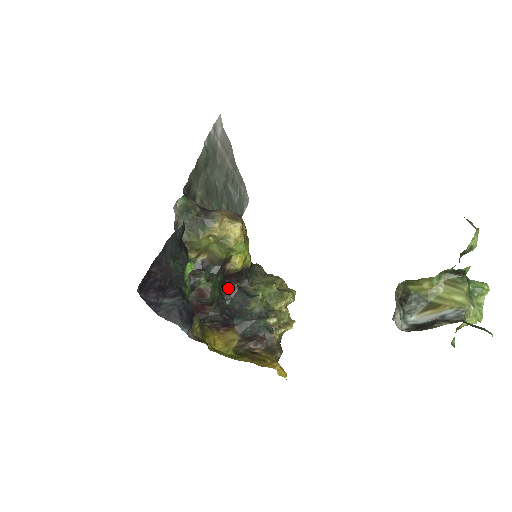
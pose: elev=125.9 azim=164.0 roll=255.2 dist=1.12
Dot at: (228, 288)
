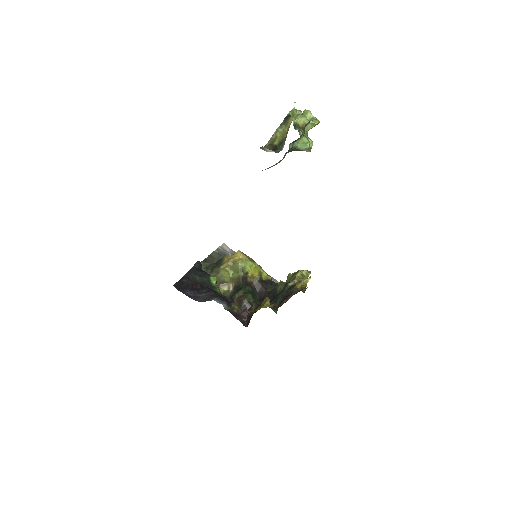
Dot at: (262, 297)
